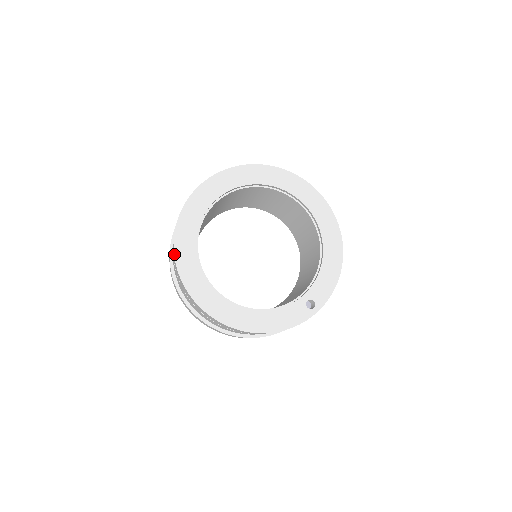
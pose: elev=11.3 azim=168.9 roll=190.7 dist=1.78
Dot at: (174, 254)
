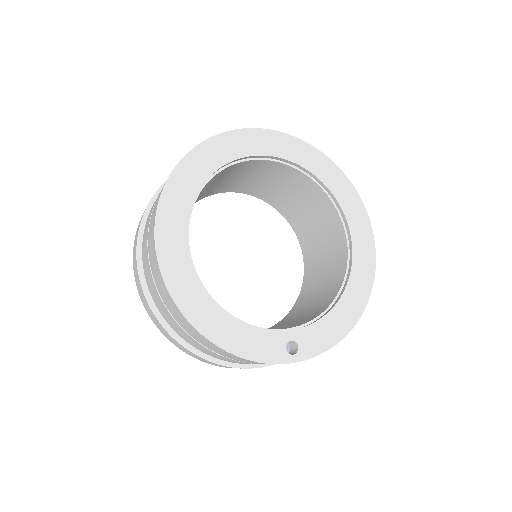
Dot at: (169, 176)
